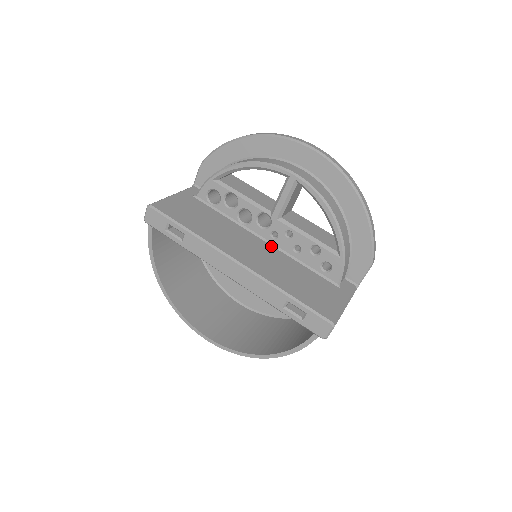
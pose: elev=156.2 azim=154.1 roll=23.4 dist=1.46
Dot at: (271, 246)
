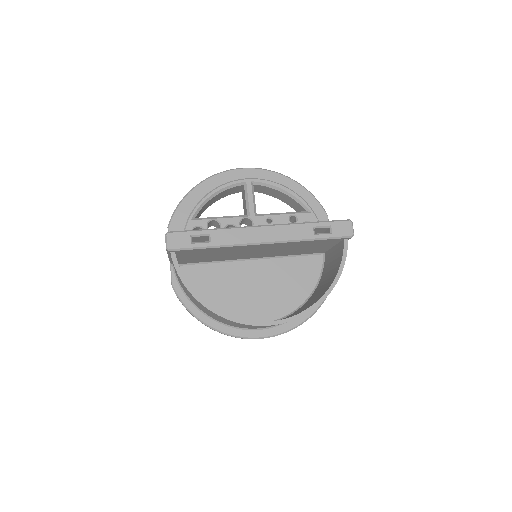
Dot at: occluded
